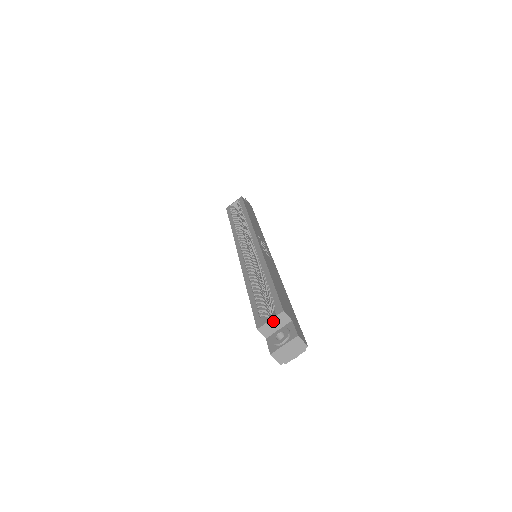
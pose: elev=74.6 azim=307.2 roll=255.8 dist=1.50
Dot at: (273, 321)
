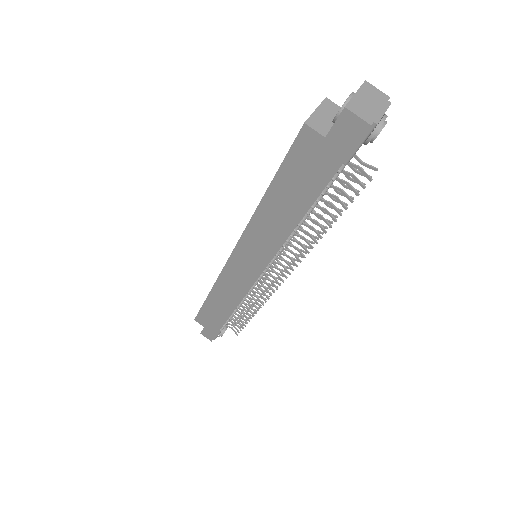
Dot at: (320, 111)
